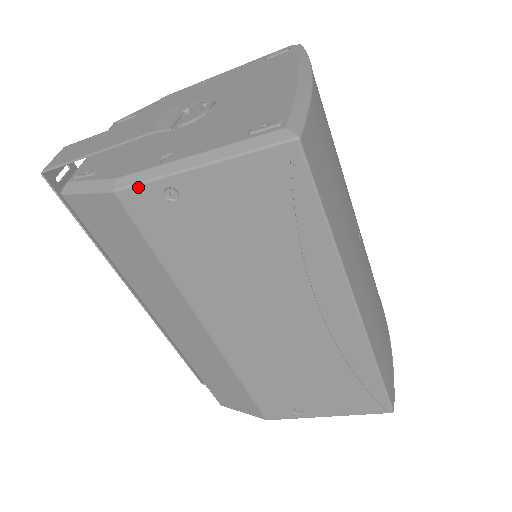
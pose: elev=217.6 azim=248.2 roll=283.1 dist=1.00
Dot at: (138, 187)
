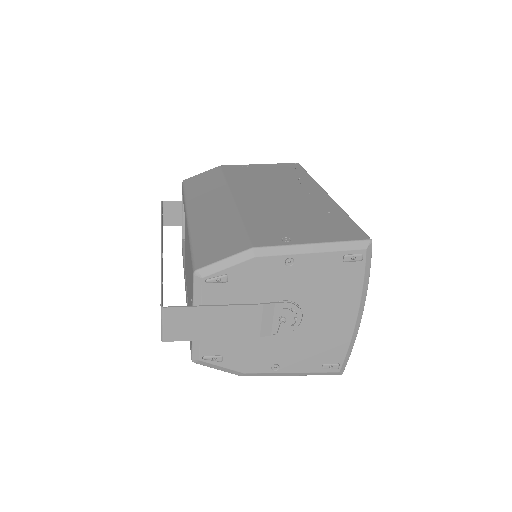
Dot at: (256, 375)
